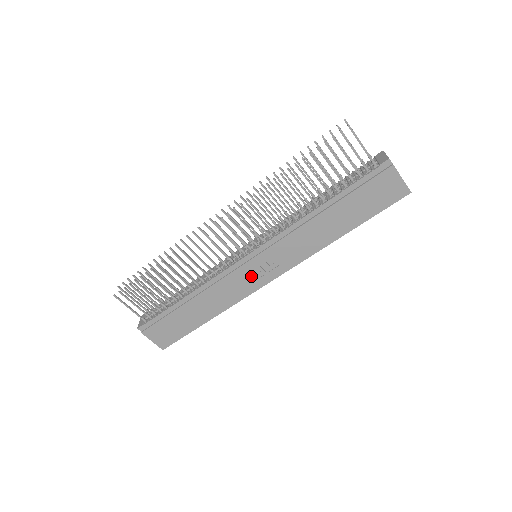
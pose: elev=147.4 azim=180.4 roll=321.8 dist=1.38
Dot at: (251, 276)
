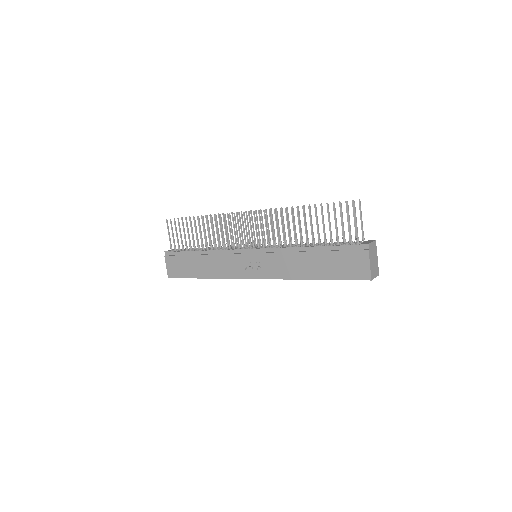
Dot at: (243, 265)
